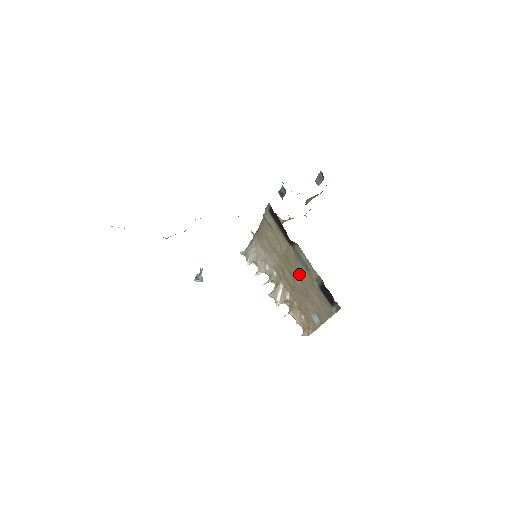
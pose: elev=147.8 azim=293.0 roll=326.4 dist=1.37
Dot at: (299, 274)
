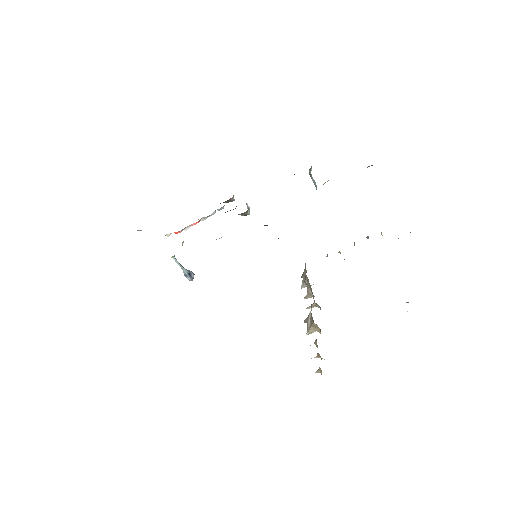
Dot at: occluded
